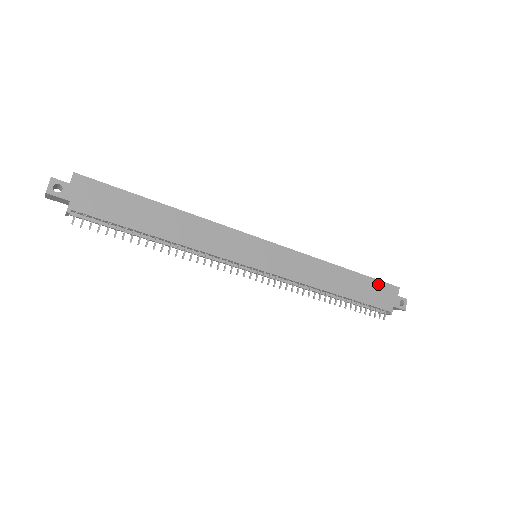
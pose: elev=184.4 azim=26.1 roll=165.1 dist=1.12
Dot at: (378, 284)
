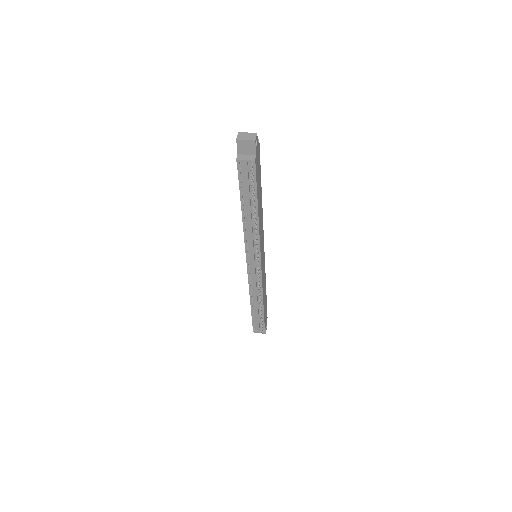
Dot at: occluded
